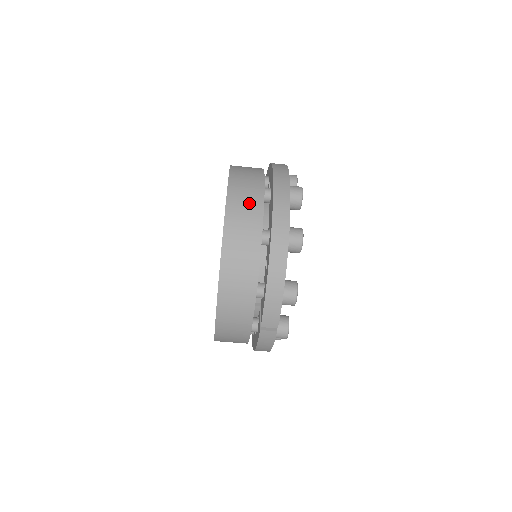
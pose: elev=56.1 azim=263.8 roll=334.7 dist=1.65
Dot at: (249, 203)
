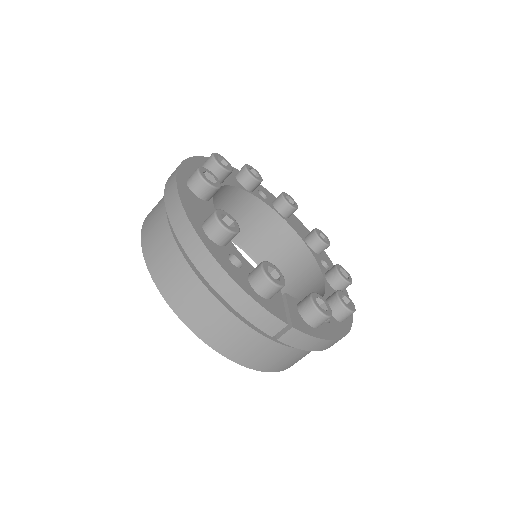
Dot at: (158, 236)
